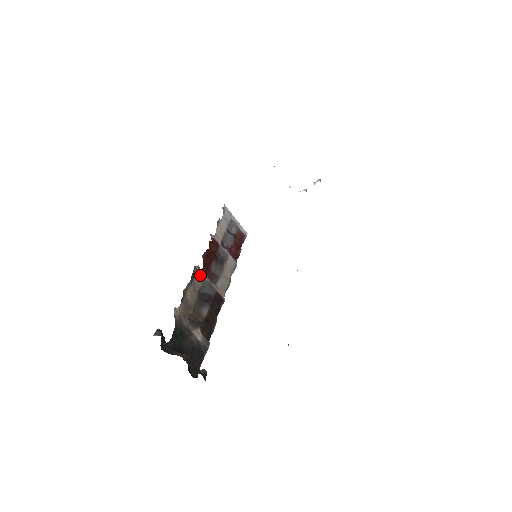
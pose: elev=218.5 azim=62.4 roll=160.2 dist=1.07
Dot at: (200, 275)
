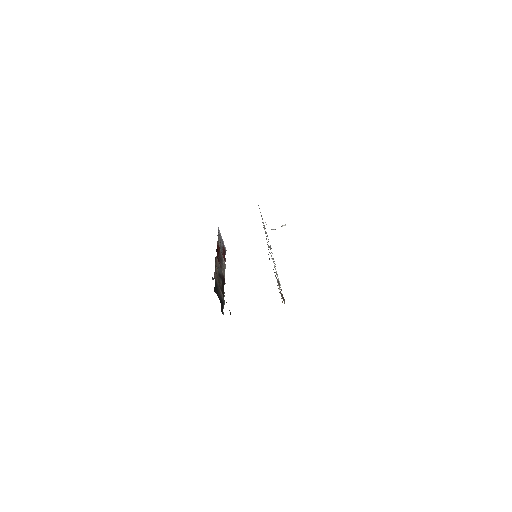
Dot at: (217, 261)
